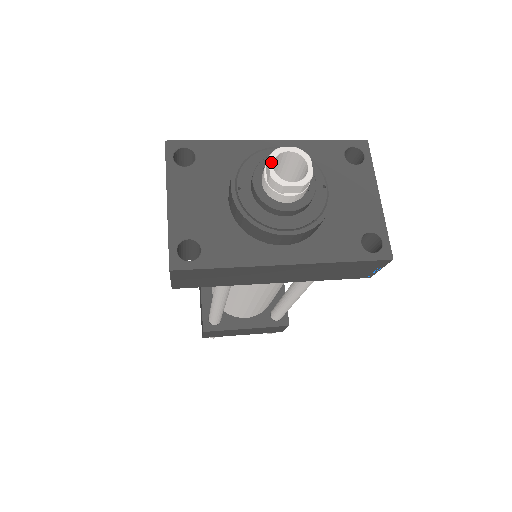
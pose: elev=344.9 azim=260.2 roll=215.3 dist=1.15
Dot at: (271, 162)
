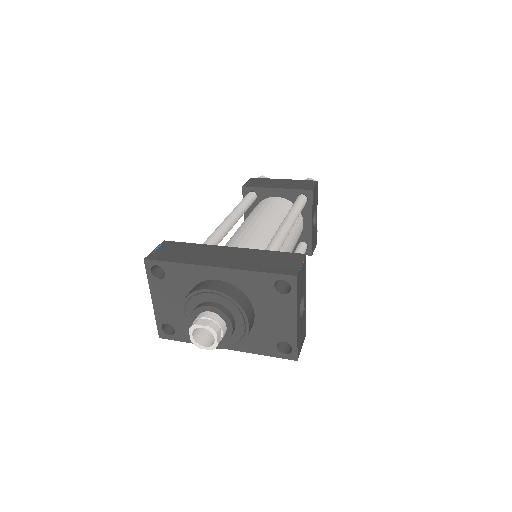
Dot at: (191, 333)
